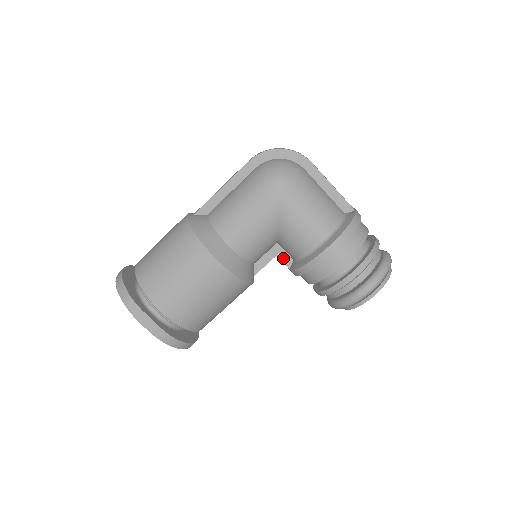
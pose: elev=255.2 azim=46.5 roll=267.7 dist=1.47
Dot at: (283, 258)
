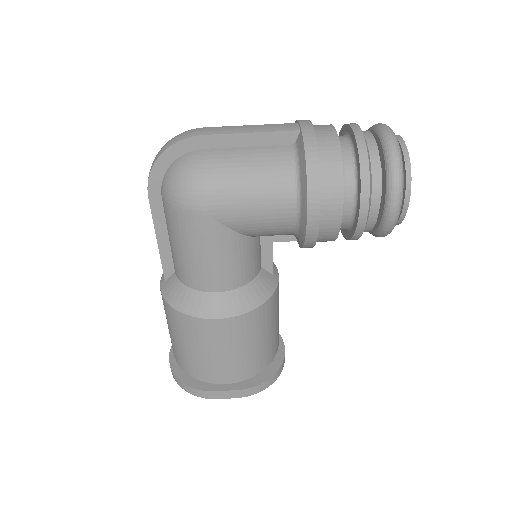
Dot at: (281, 239)
